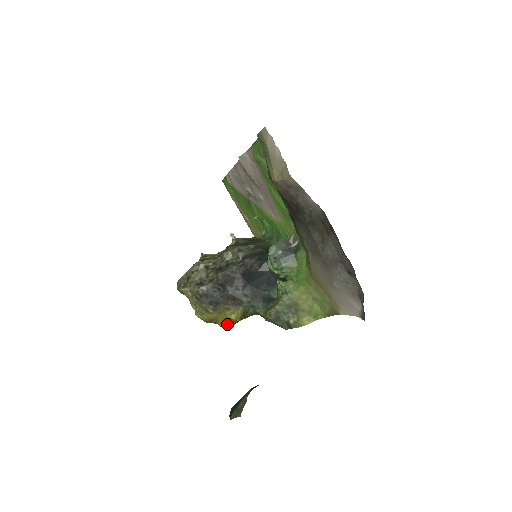
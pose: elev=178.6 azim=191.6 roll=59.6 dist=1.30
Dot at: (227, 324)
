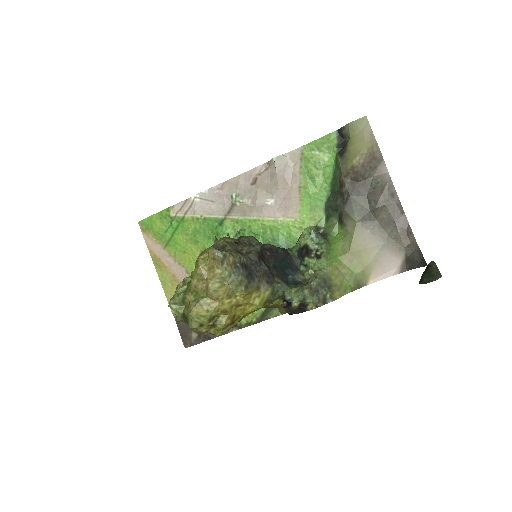
Dot at: (231, 322)
